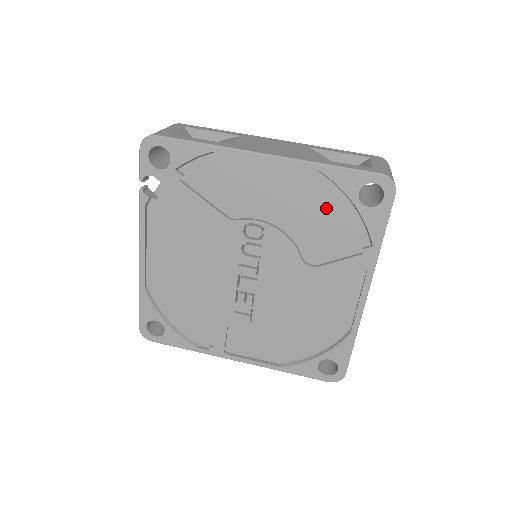
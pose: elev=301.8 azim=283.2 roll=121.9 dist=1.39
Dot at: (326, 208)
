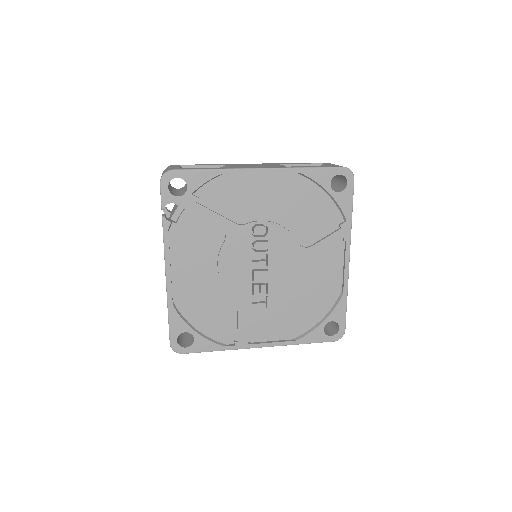
Dot at: (309, 200)
